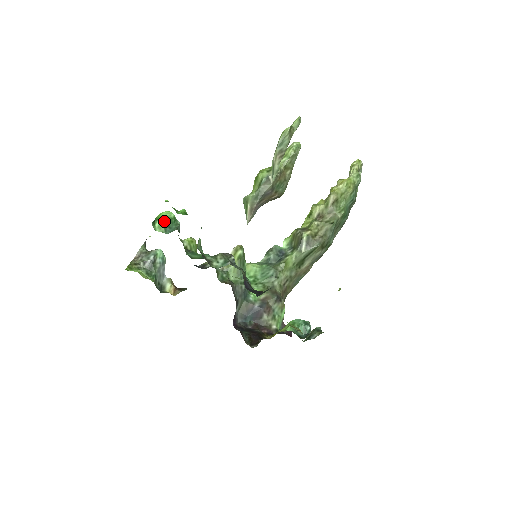
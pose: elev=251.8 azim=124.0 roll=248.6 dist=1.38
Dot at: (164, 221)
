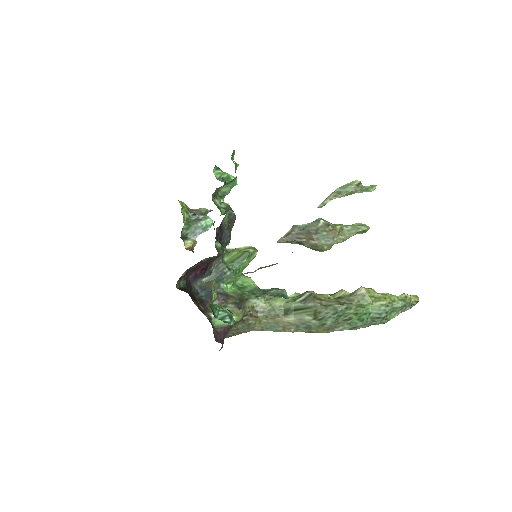
Dot at: (224, 174)
